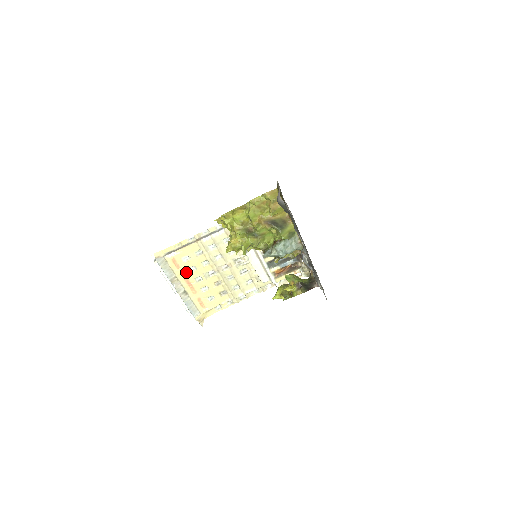
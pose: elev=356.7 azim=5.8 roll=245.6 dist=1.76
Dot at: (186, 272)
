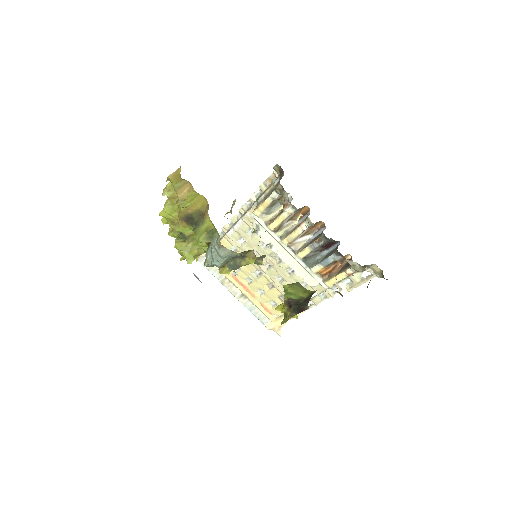
Dot at: occluded
